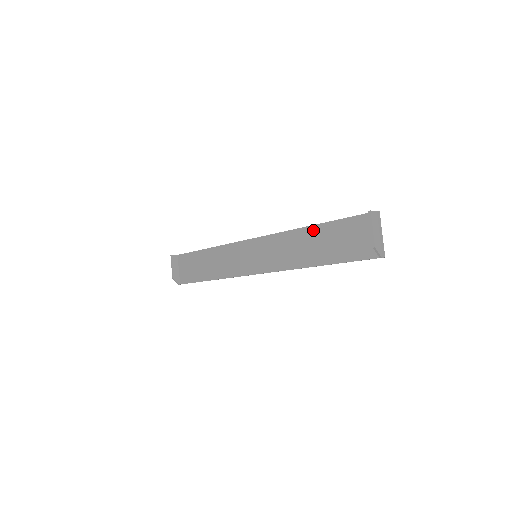
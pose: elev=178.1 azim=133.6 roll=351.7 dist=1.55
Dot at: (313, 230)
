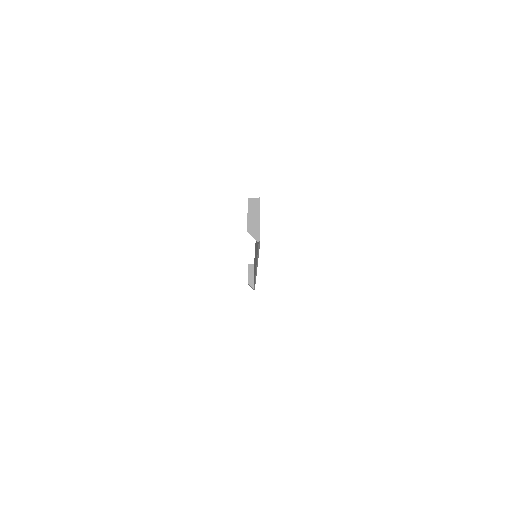
Dot at: occluded
